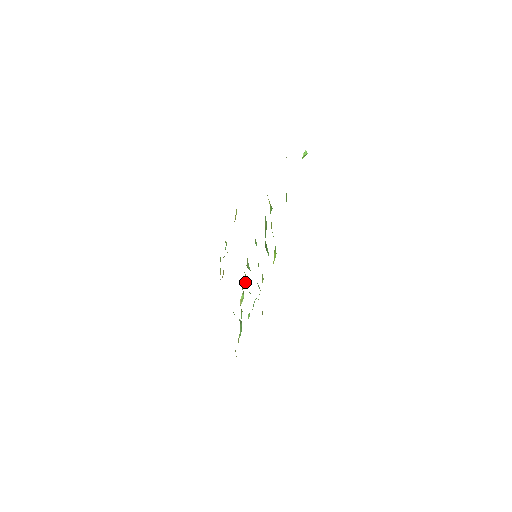
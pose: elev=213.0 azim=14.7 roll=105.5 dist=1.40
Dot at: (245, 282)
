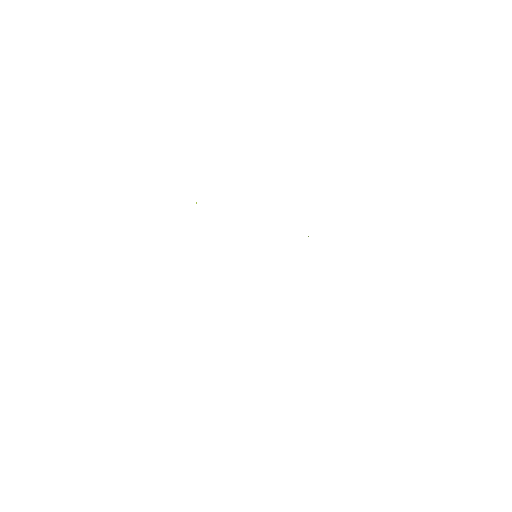
Dot at: occluded
